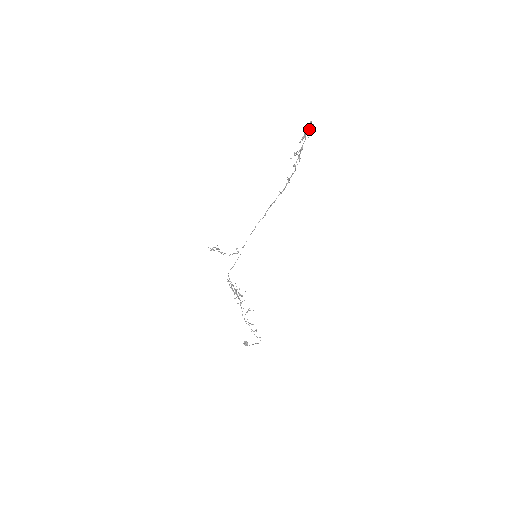
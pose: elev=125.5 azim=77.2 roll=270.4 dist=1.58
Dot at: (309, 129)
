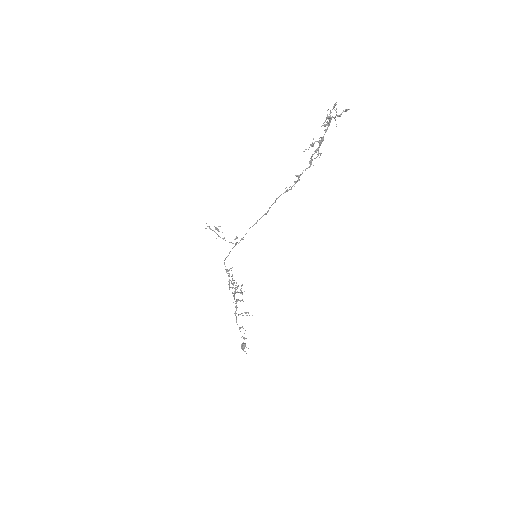
Dot at: (337, 115)
